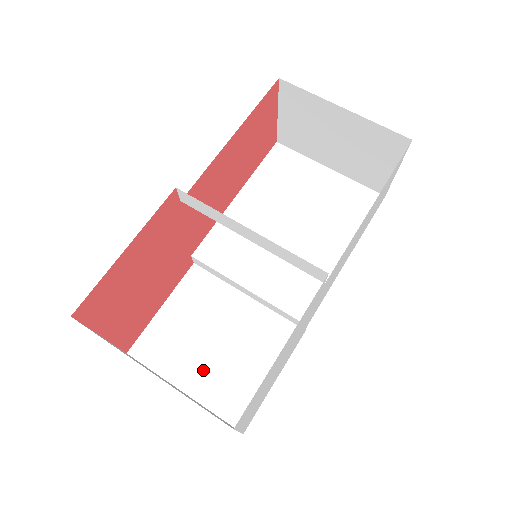
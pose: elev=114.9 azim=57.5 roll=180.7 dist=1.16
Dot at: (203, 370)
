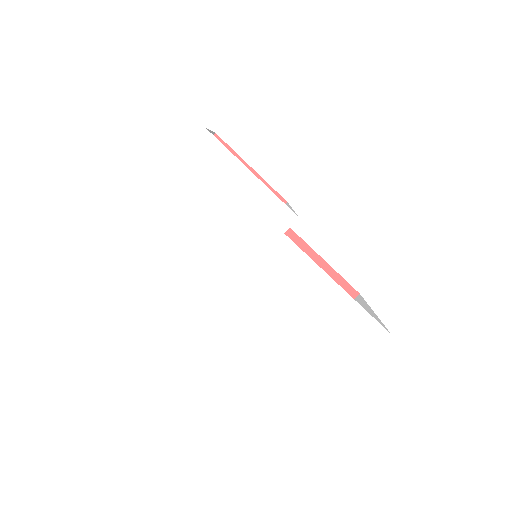
Dot at: occluded
